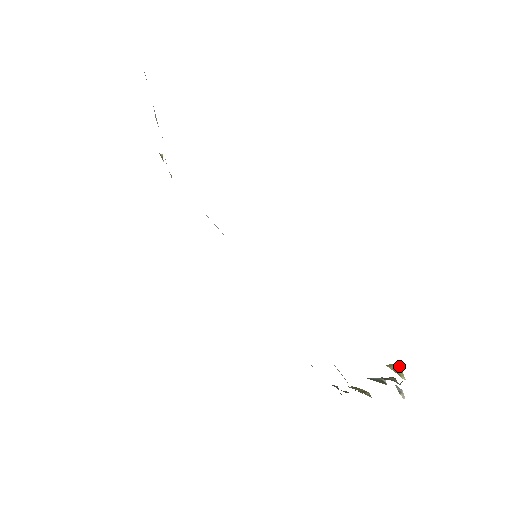
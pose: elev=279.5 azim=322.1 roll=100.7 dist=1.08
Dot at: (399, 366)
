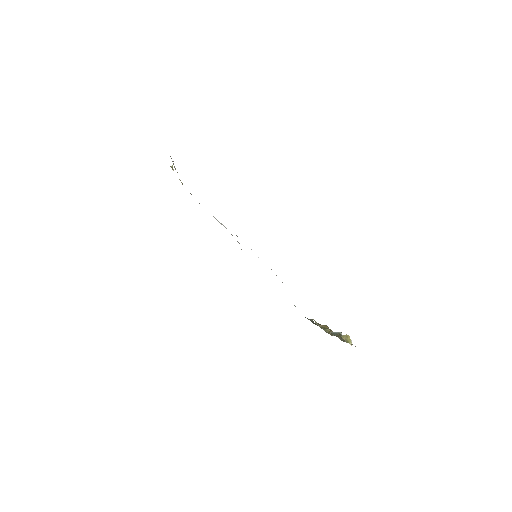
Dot at: occluded
